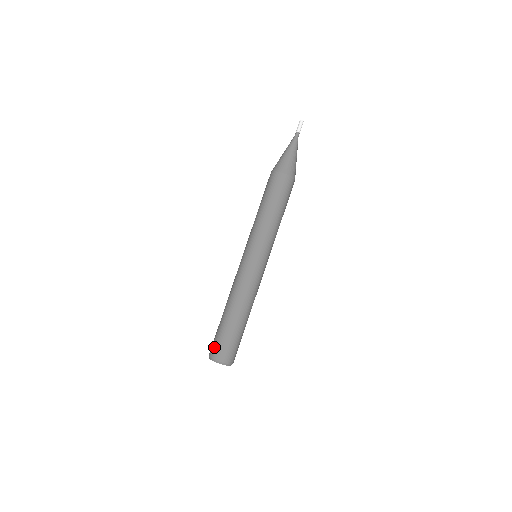
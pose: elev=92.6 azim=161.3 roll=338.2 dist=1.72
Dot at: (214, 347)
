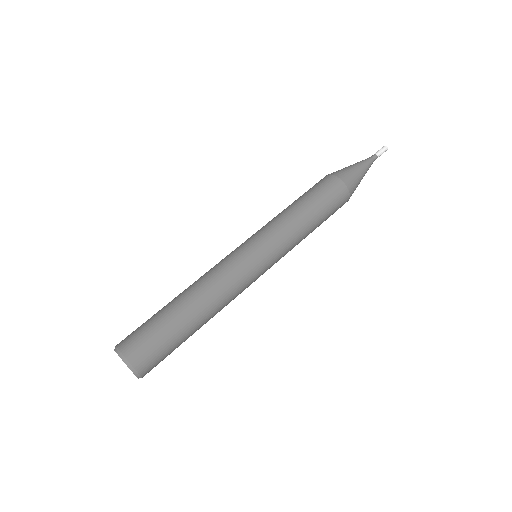
Dot at: occluded
